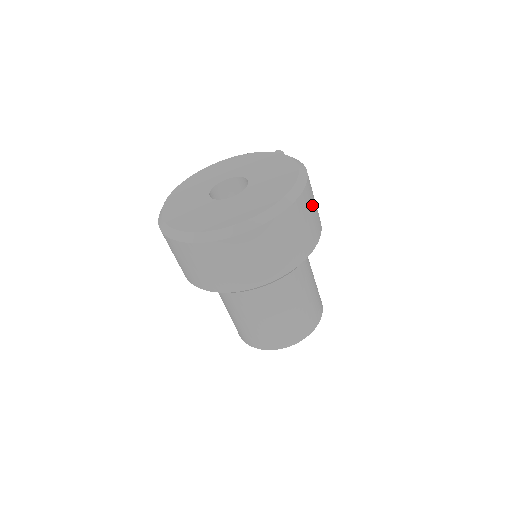
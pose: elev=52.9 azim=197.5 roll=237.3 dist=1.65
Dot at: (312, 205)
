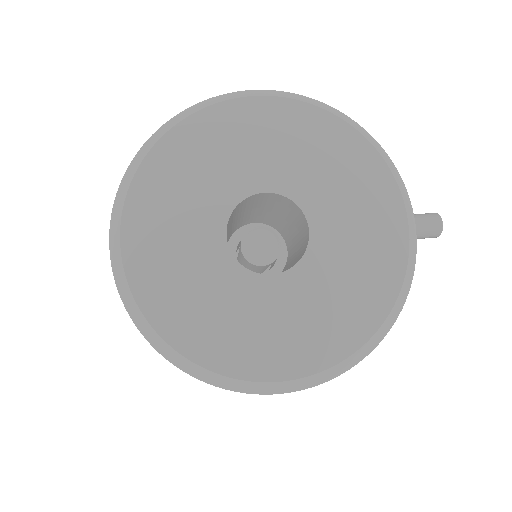
Dot at: occluded
